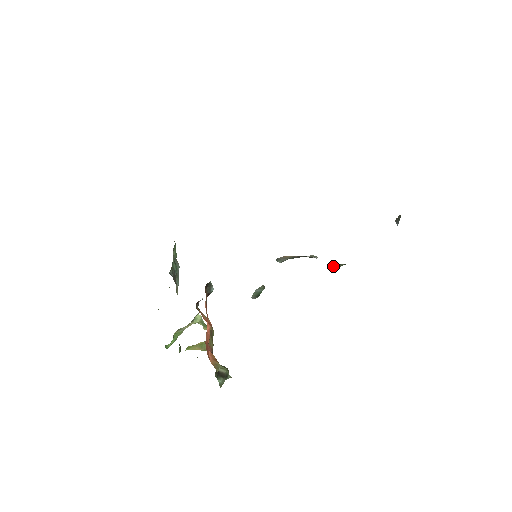
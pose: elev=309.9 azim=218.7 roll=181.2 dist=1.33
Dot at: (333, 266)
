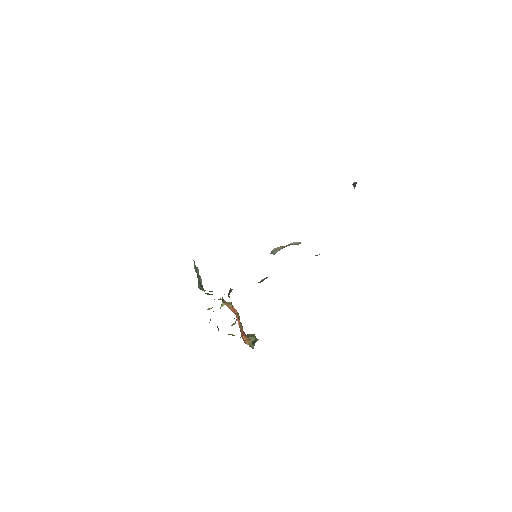
Dot at: occluded
